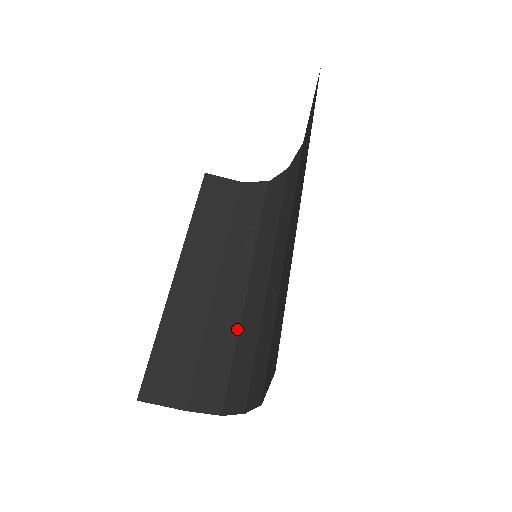
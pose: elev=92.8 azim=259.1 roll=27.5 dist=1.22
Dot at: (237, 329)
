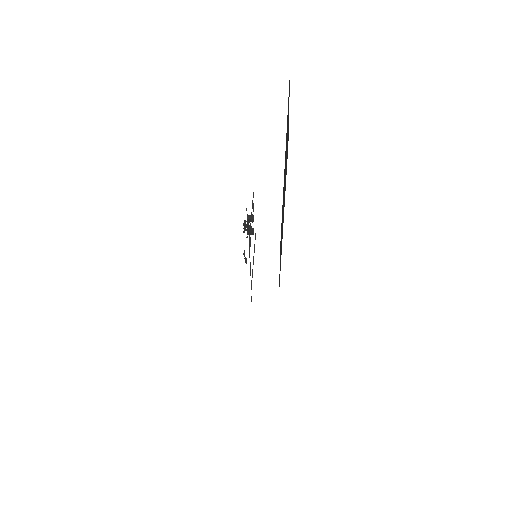
Dot at: occluded
